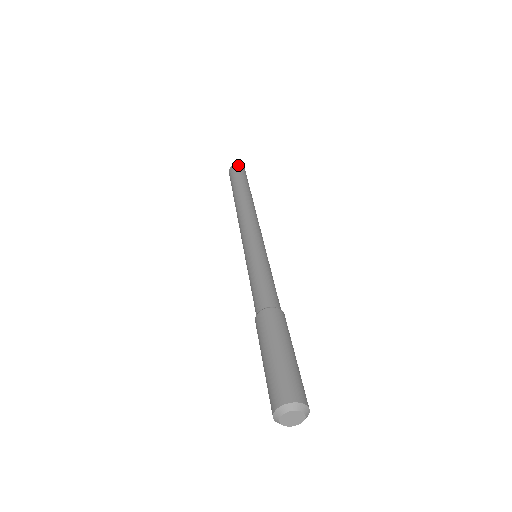
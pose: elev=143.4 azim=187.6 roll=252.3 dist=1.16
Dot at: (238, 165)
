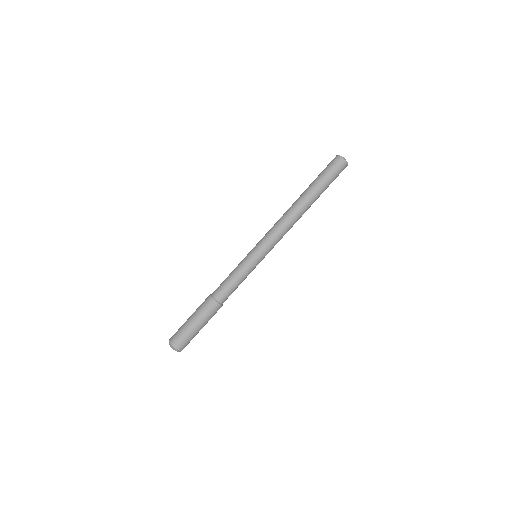
Dot at: (338, 157)
